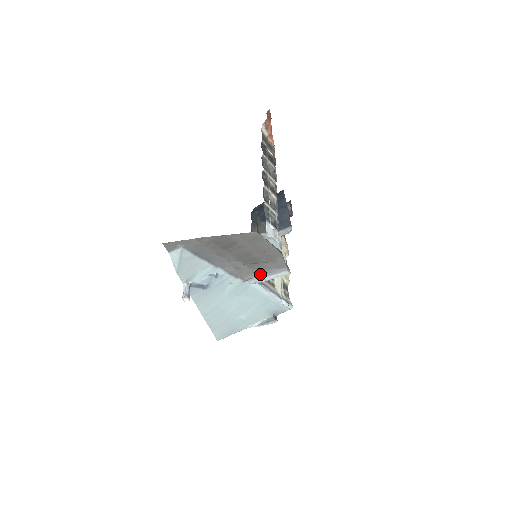
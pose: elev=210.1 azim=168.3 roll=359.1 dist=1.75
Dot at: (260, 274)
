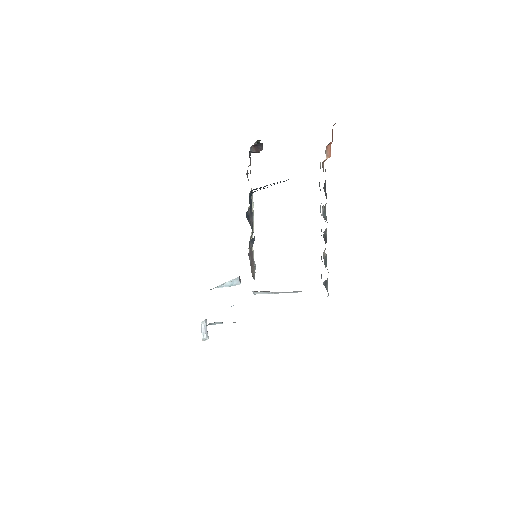
Dot at: occluded
